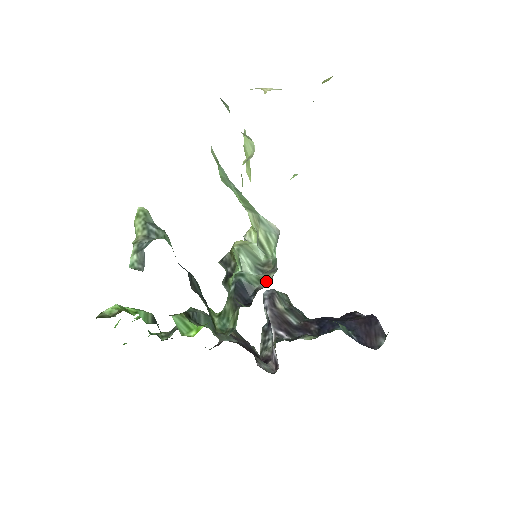
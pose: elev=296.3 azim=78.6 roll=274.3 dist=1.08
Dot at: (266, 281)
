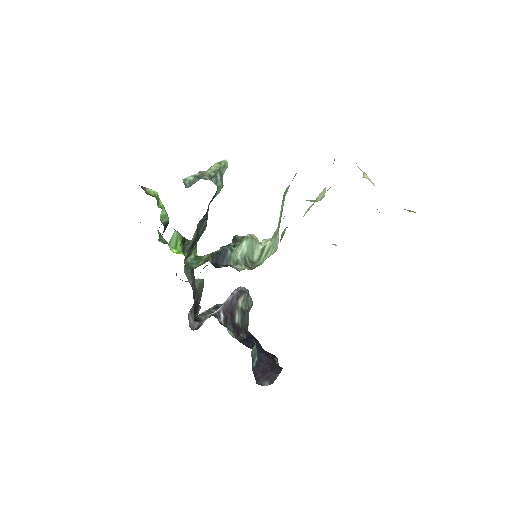
Dot at: (239, 267)
